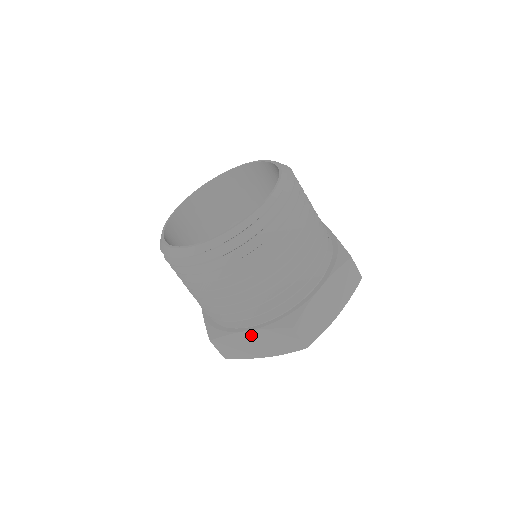
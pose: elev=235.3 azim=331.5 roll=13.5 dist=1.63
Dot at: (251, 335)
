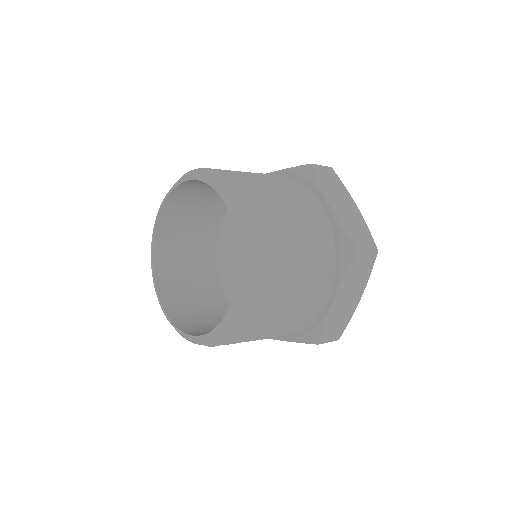
Dot at: occluded
